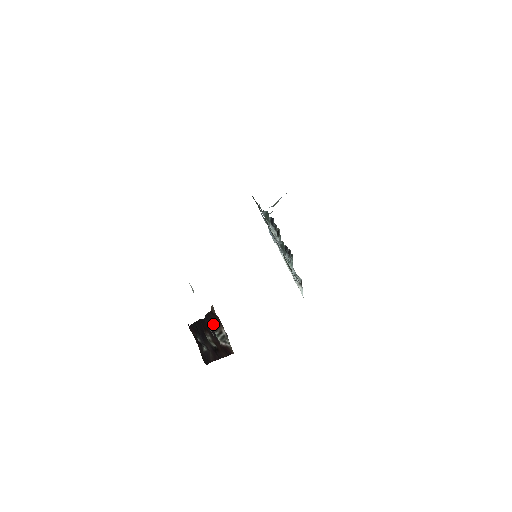
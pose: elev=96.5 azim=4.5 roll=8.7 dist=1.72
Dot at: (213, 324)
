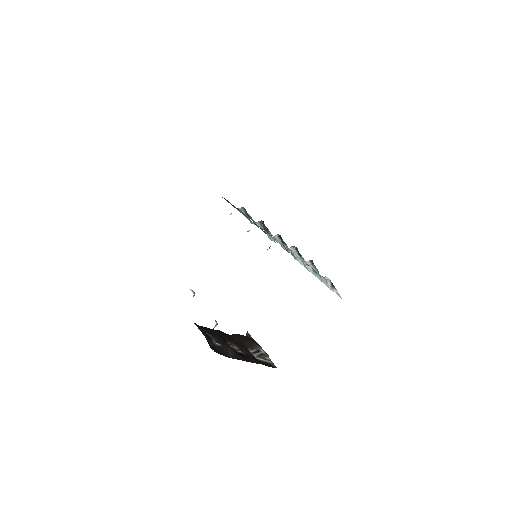
Dot at: (245, 342)
